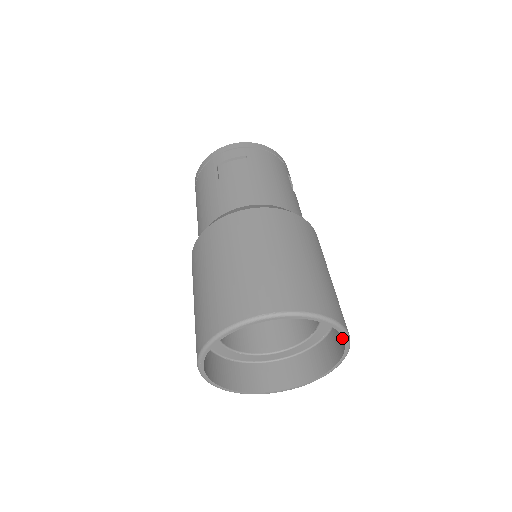
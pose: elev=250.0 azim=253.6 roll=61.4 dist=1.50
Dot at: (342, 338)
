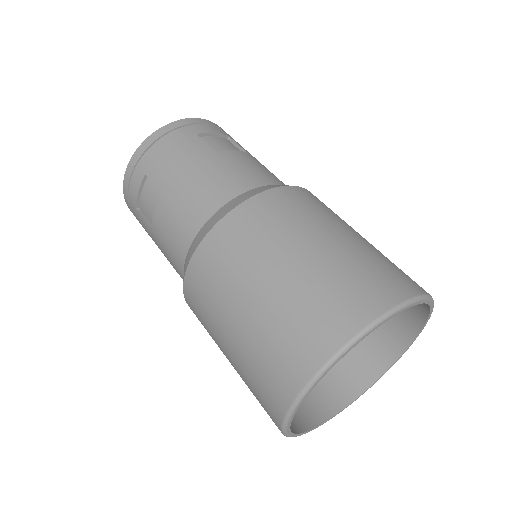
Dot at: occluded
